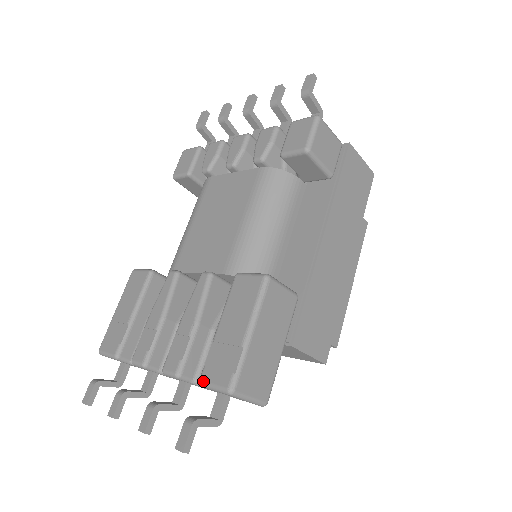
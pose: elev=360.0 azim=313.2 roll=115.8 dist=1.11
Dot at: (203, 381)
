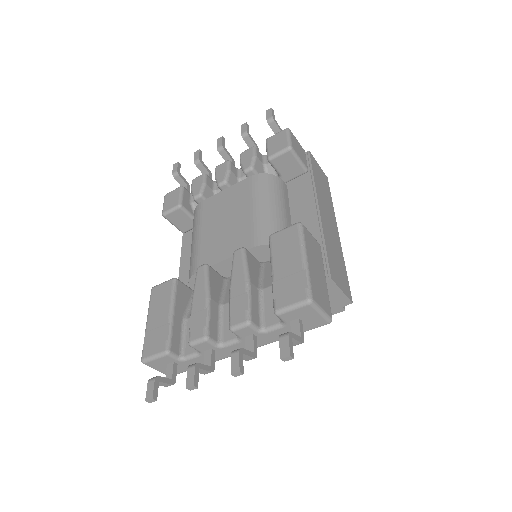
Dot at: (279, 308)
